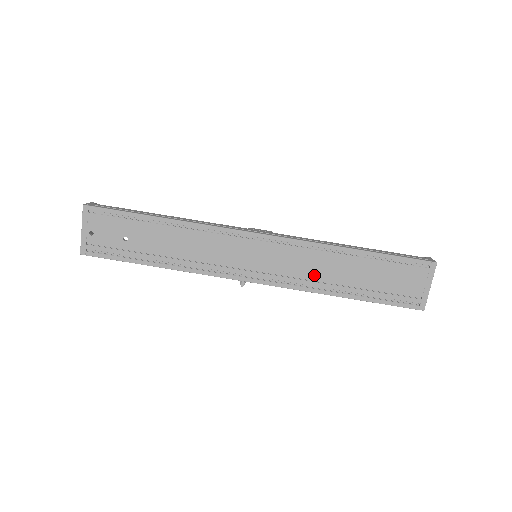
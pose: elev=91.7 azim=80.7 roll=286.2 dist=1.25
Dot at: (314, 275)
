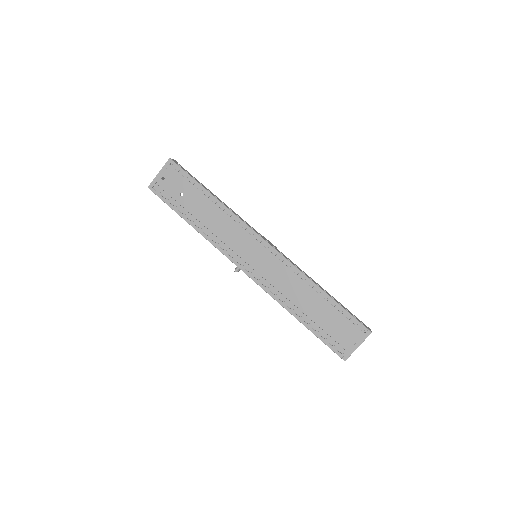
Dot at: (286, 291)
